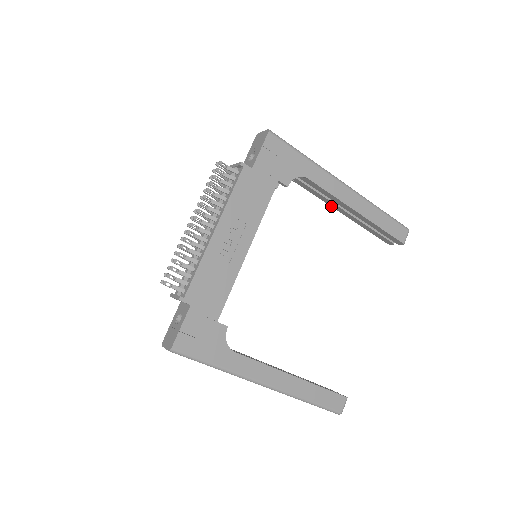
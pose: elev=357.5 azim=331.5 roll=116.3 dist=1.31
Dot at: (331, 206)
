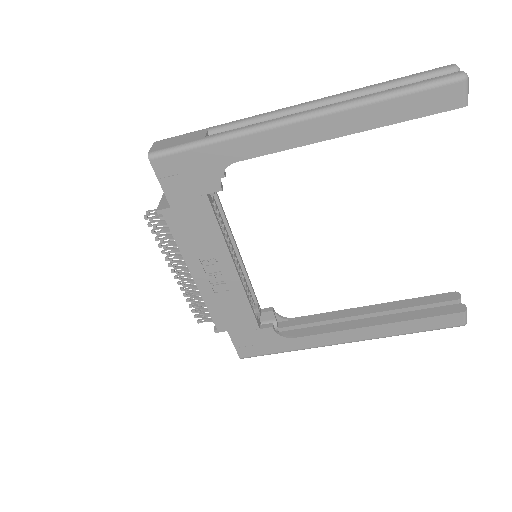
Dot at: occluded
